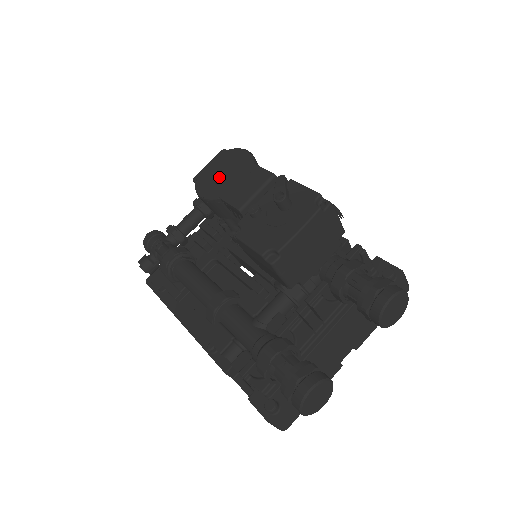
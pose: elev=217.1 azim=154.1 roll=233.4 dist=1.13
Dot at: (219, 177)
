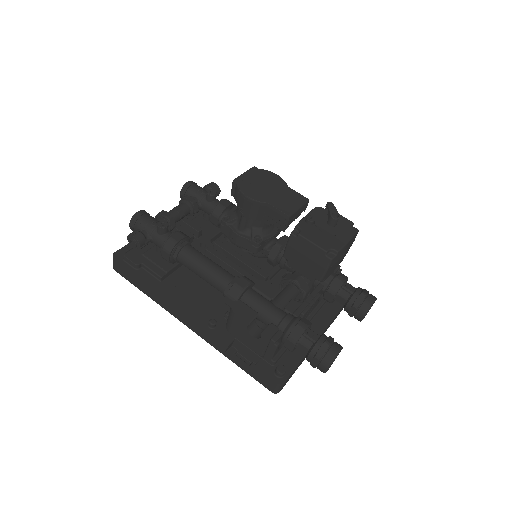
Dot at: (260, 187)
